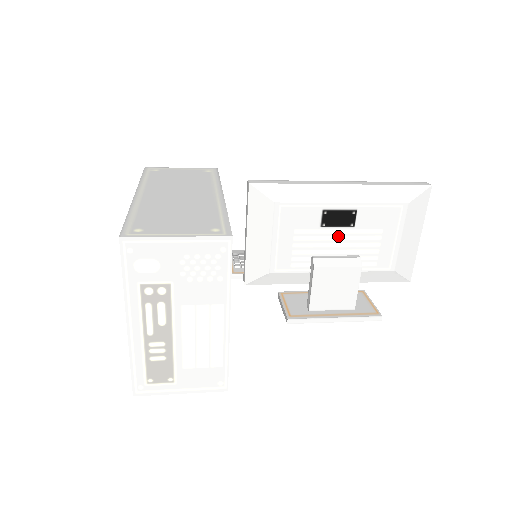
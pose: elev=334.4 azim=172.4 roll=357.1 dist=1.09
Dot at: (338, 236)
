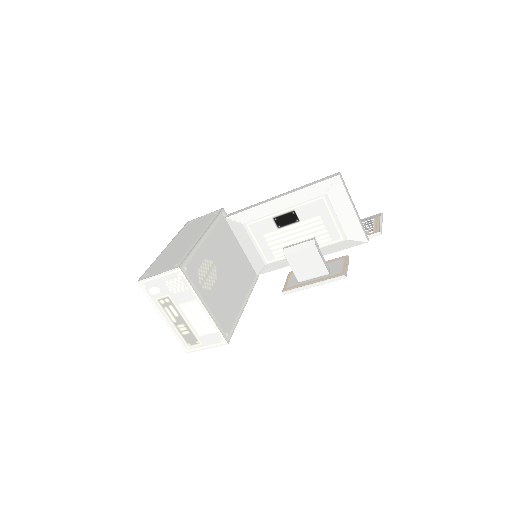
Dot at: (293, 230)
